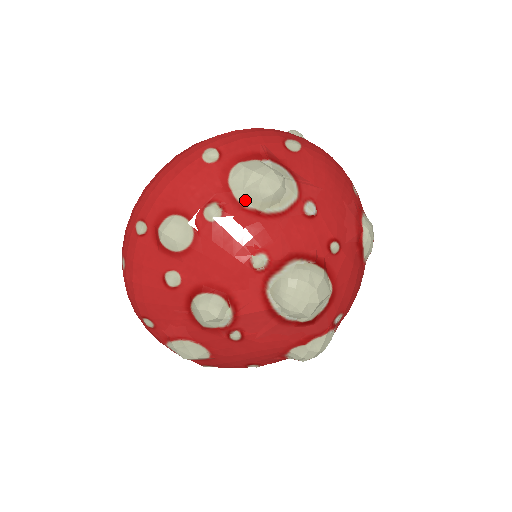
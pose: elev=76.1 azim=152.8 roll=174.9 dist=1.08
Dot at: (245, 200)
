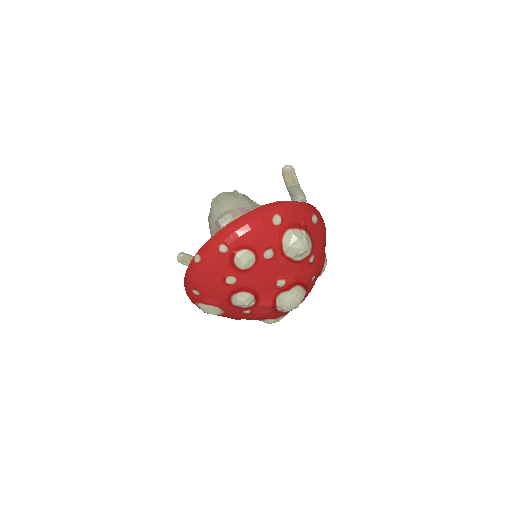
Dot at: (287, 252)
